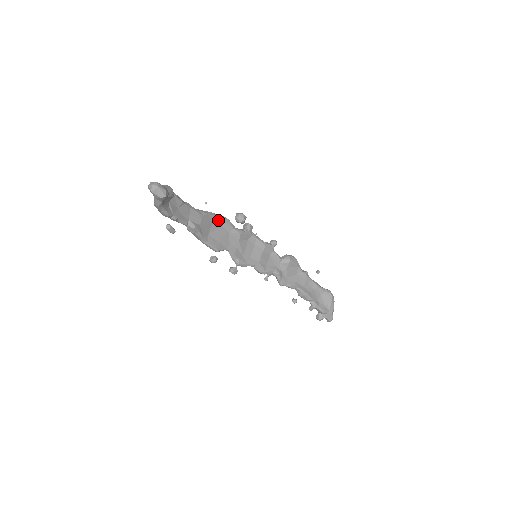
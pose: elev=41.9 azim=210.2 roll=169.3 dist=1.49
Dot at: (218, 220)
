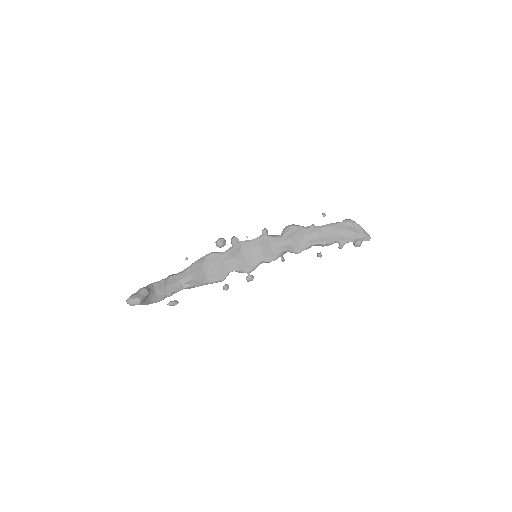
Dot at: (205, 261)
